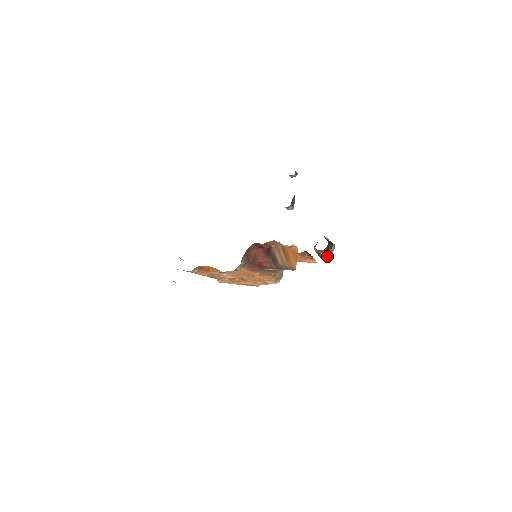
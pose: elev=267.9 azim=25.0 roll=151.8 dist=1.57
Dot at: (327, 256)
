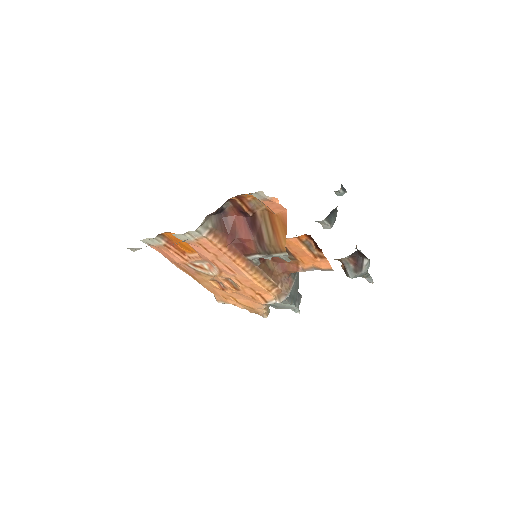
Dot at: (356, 274)
